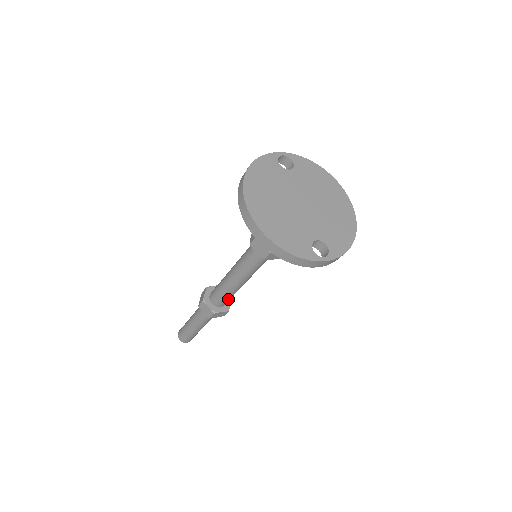
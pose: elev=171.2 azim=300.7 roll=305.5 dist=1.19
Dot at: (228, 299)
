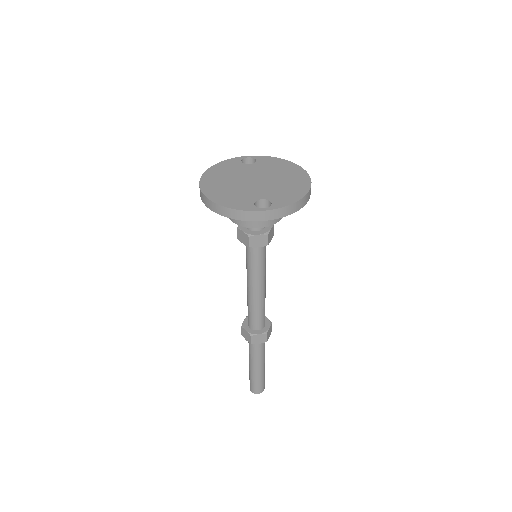
Dot at: (259, 317)
